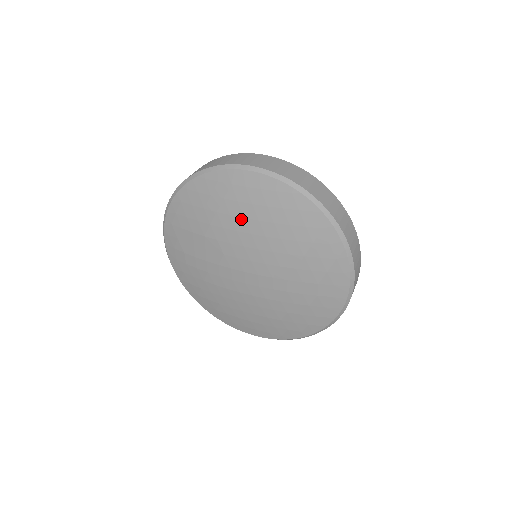
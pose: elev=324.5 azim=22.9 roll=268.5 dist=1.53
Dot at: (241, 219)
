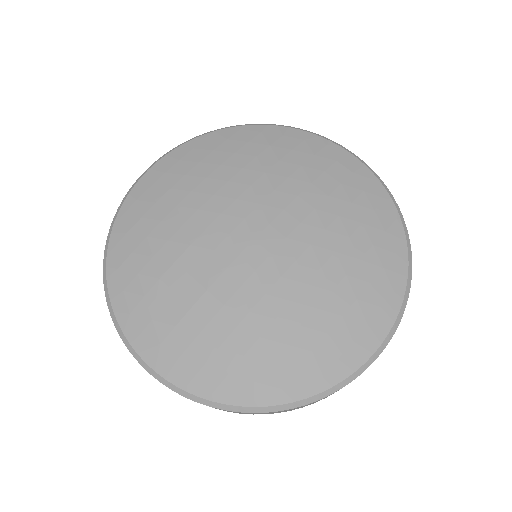
Dot at: (190, 196)
